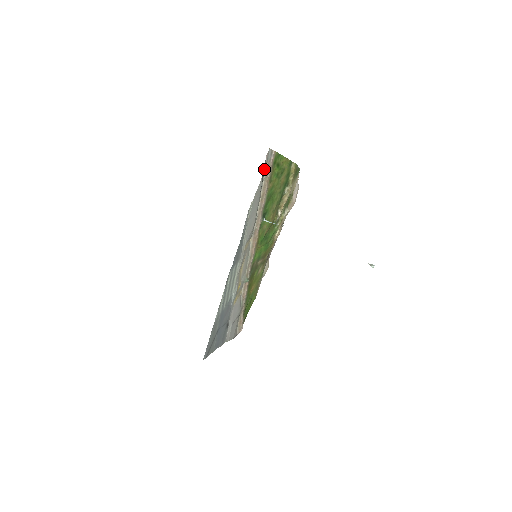
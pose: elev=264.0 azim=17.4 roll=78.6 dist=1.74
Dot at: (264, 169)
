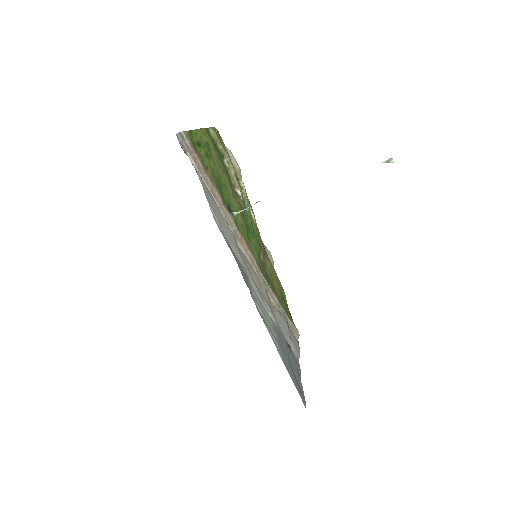
Dot at: occluded
